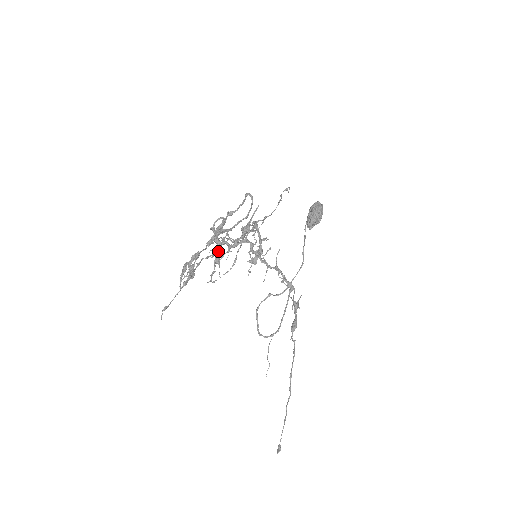
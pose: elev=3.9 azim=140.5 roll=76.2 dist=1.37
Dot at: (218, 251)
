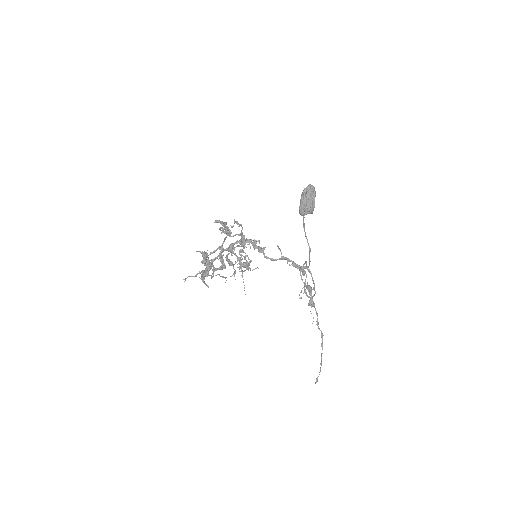
Dot at: (221, 261)
